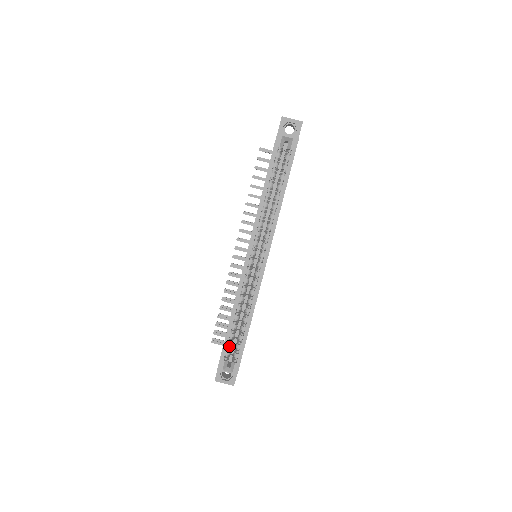
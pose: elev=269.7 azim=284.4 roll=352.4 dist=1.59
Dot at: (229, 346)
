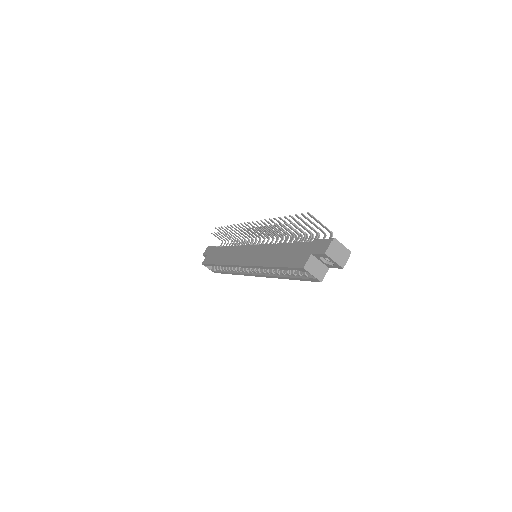
Dot at: occluded
